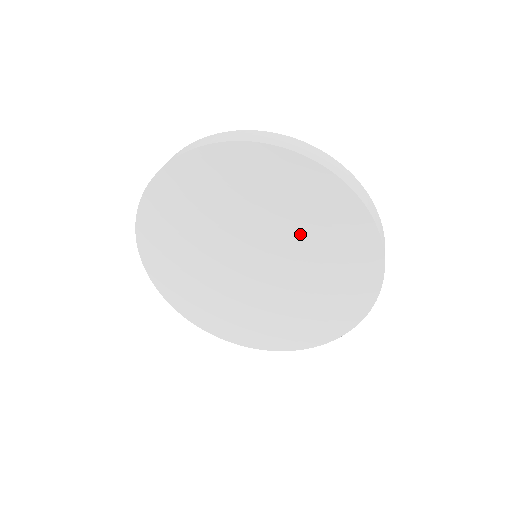
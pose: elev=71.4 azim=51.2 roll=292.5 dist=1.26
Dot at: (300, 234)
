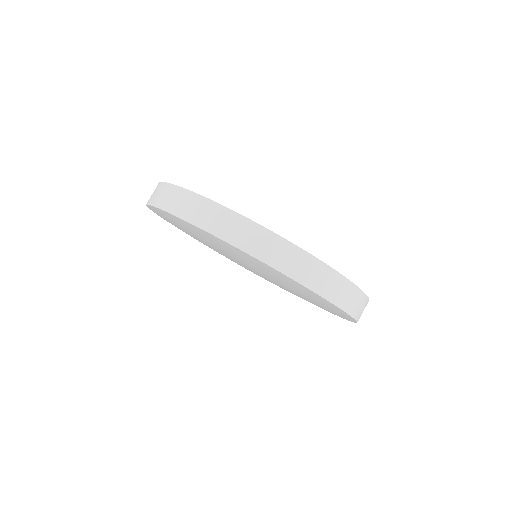
Dot at: (274, 278)
